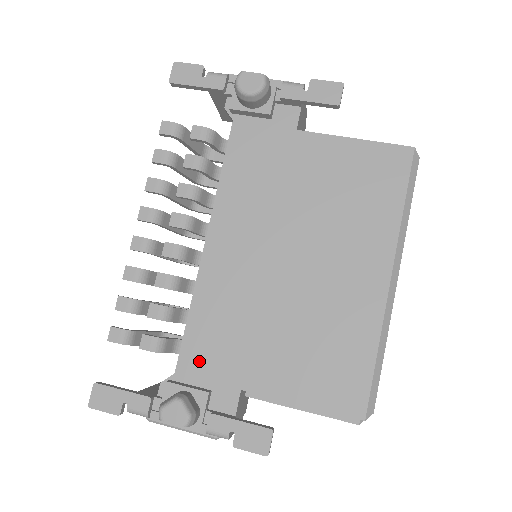
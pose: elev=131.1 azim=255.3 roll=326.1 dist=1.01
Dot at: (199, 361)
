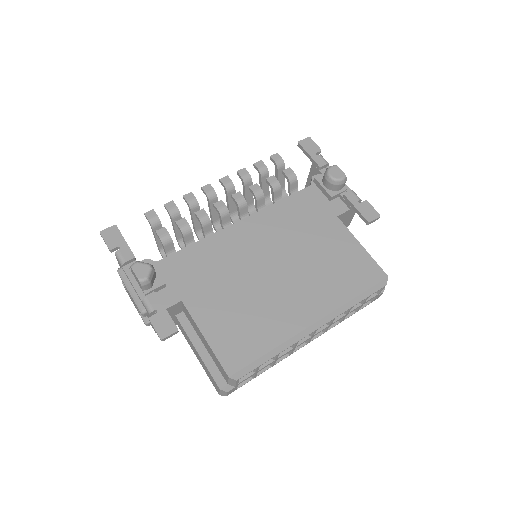
Dot at: (176, 268)
